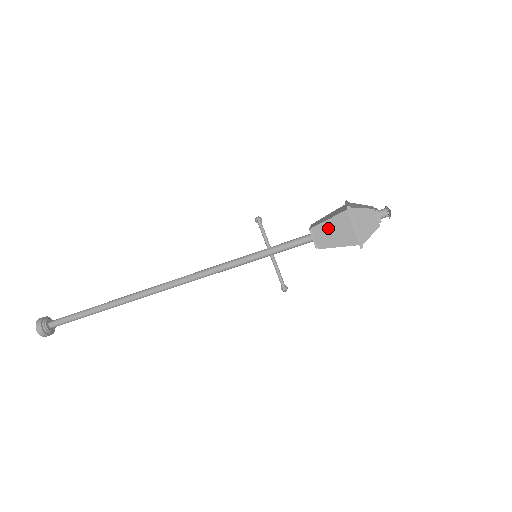
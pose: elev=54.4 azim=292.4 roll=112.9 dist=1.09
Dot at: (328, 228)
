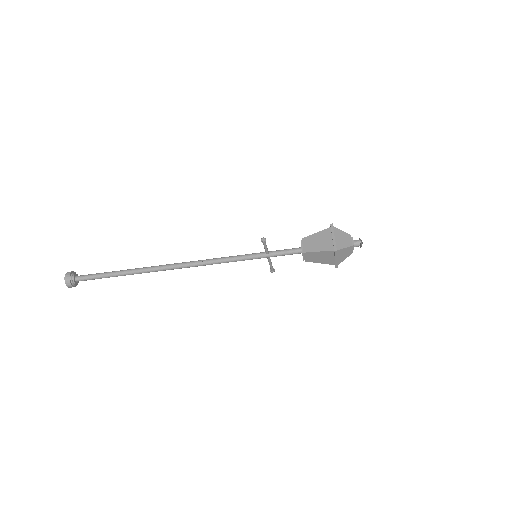
Dot at: (316, 255)
